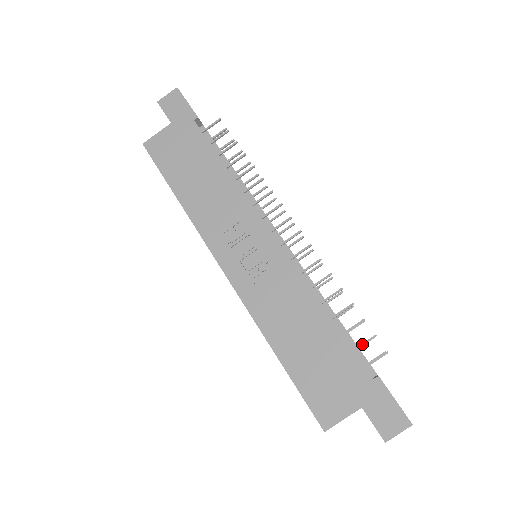
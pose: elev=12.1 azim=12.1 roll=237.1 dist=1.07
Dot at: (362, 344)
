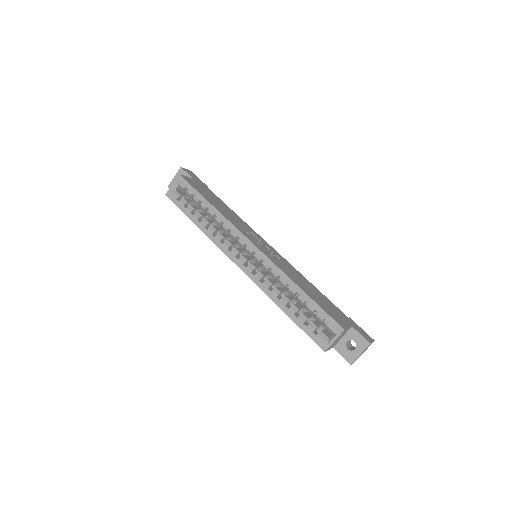
Dot at: occluded
